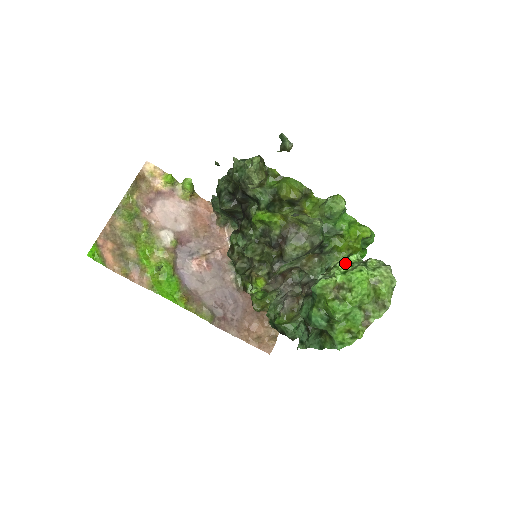
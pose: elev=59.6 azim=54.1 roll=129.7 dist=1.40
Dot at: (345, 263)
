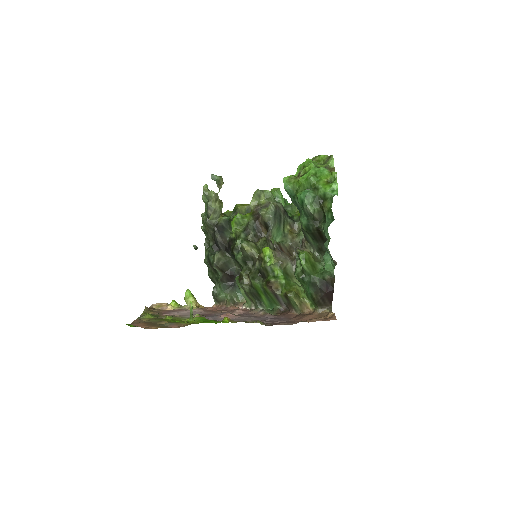
Dot at: occluded
